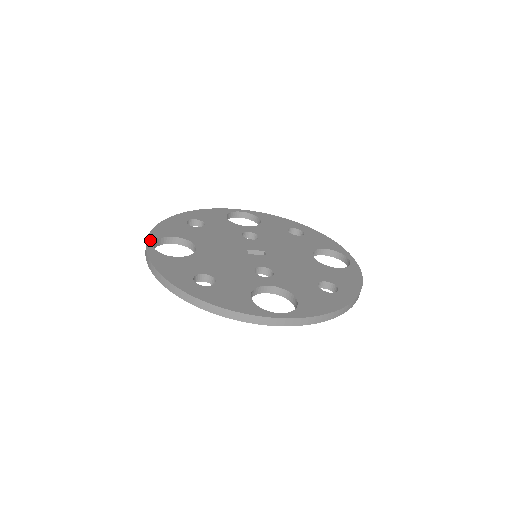
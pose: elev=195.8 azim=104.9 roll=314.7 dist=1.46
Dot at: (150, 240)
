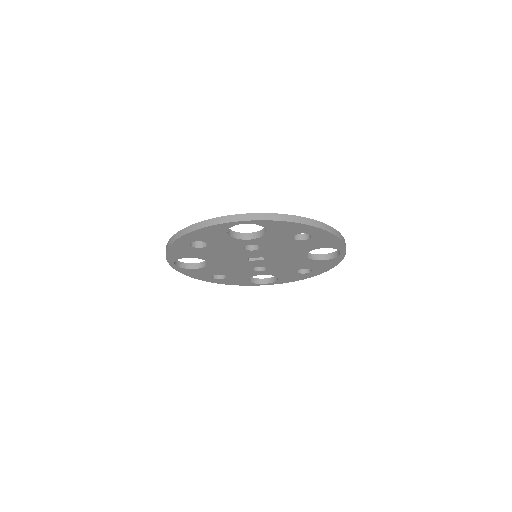
Dot at: occluded
